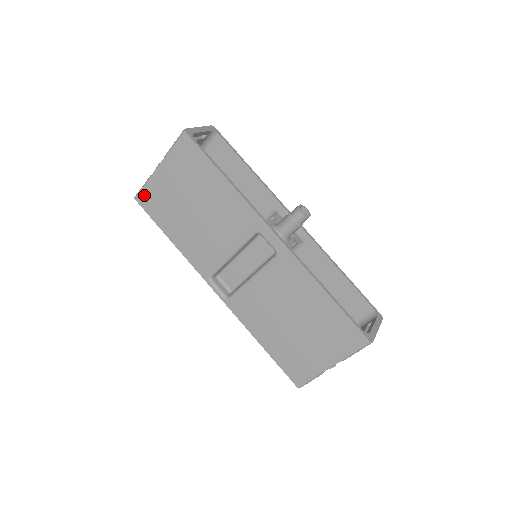
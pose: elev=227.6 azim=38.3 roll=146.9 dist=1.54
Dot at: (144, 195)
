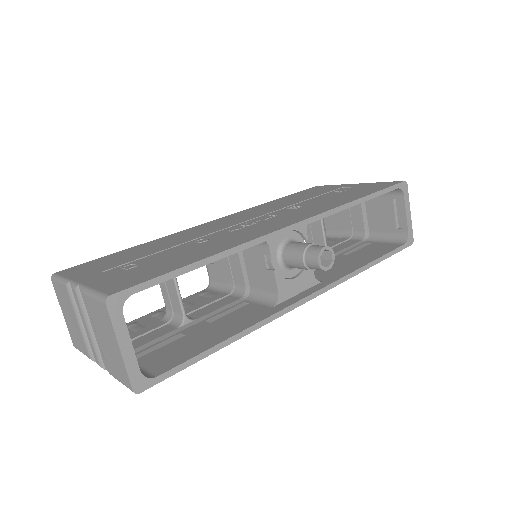
Dot at: occluded
